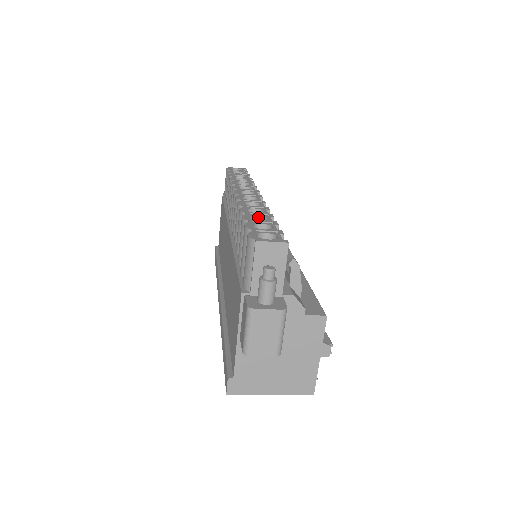
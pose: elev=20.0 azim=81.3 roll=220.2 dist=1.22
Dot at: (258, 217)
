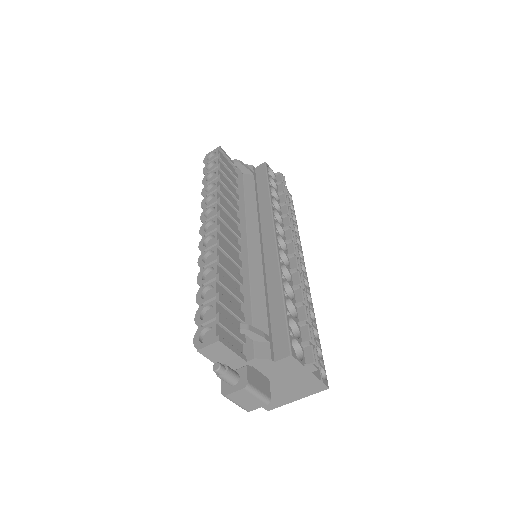
Dot at: (209, 287)
